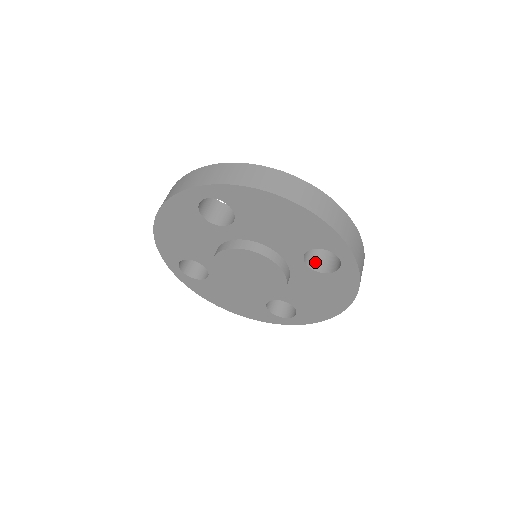
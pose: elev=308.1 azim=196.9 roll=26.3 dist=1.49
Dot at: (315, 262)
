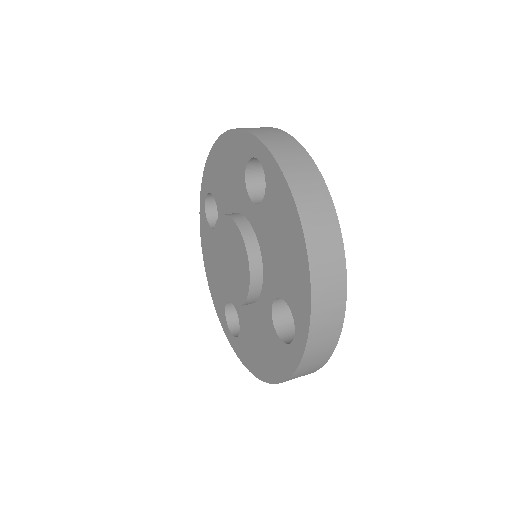
Dot at: (283, 316)
